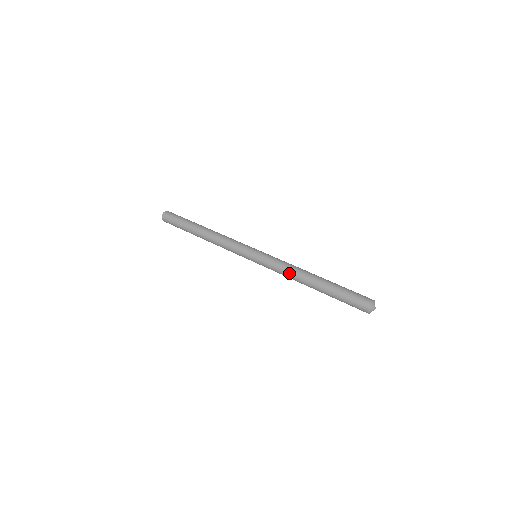
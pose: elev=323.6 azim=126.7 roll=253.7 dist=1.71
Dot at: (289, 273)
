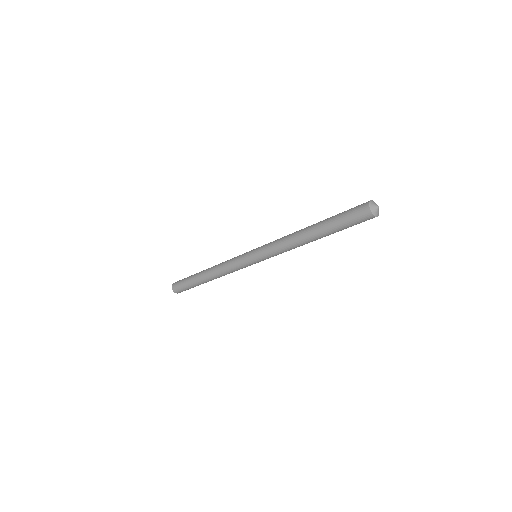
Dot at: occluded
